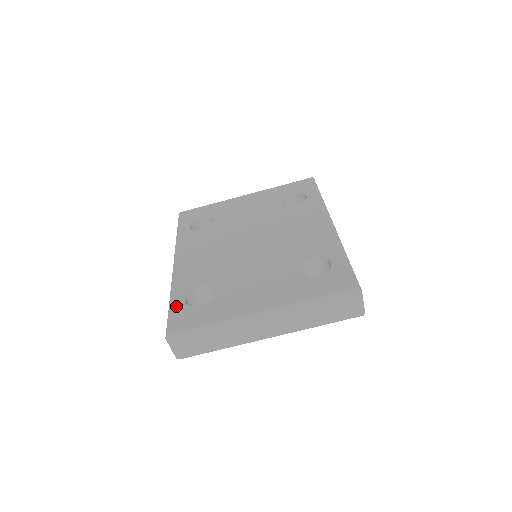
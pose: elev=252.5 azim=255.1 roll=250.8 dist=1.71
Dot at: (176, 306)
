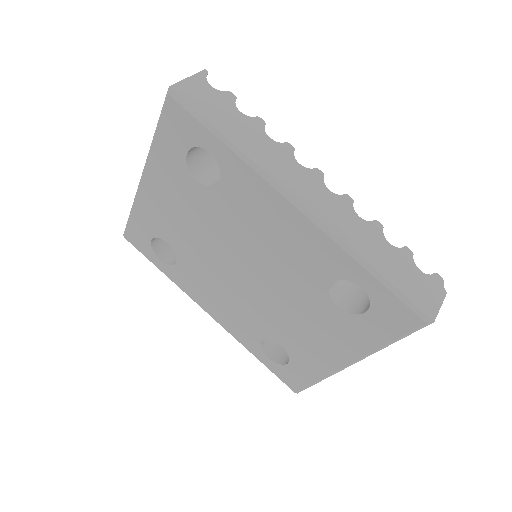
Dot at: (270, 366)
